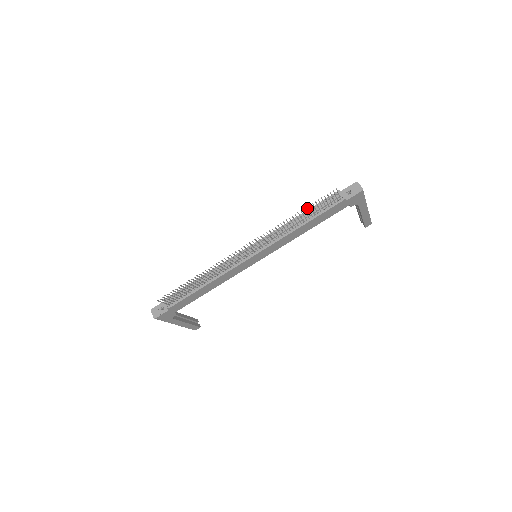
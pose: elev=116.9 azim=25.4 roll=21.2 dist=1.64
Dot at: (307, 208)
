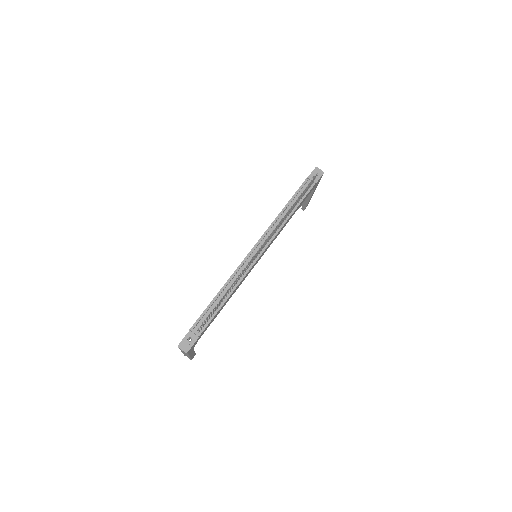
Dot at: occluded
